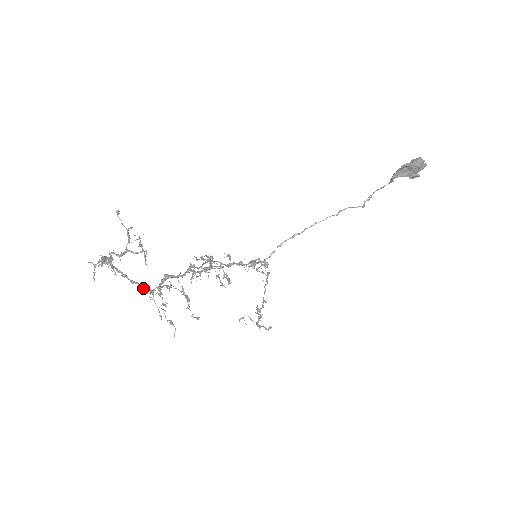
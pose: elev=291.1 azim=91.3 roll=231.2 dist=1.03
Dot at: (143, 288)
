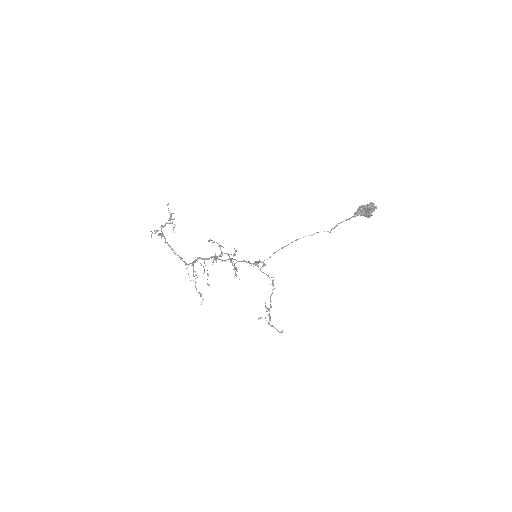
Dot at: (182, 260)
